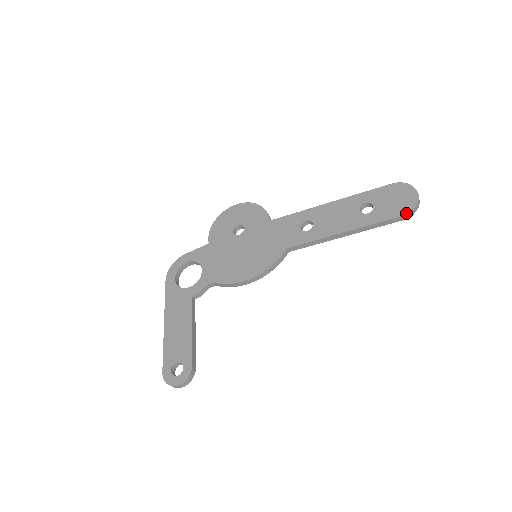
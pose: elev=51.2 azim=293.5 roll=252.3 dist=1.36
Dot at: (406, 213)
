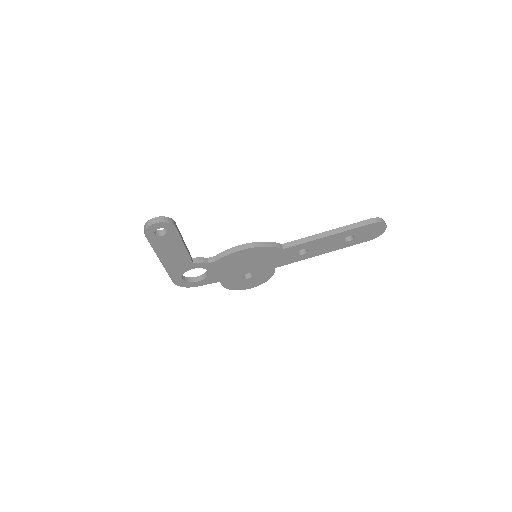
Dot at: (374, 218)
